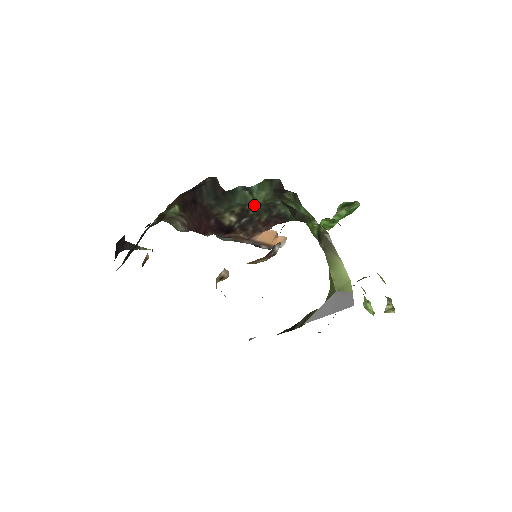
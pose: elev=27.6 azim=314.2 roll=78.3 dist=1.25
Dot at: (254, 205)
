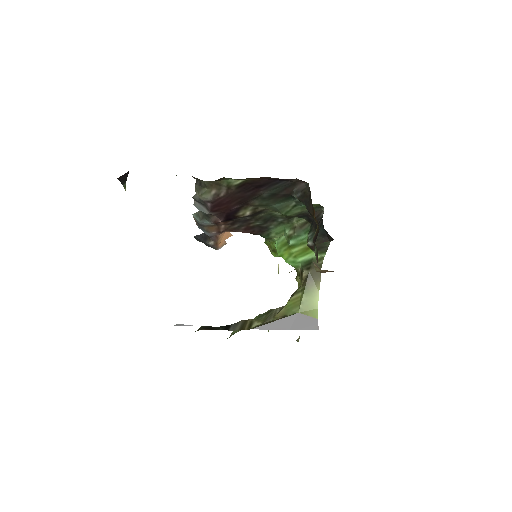
Dot at: (267, 212)
